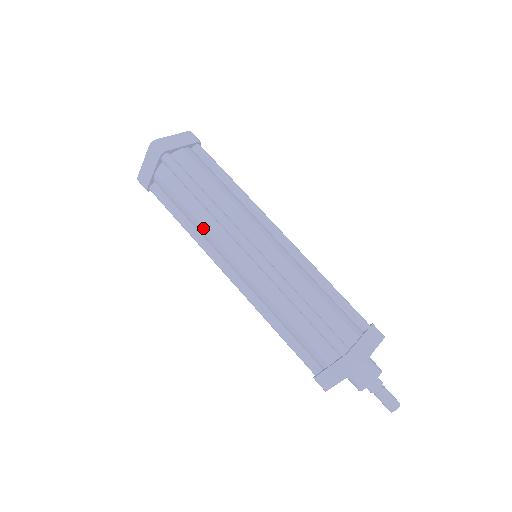
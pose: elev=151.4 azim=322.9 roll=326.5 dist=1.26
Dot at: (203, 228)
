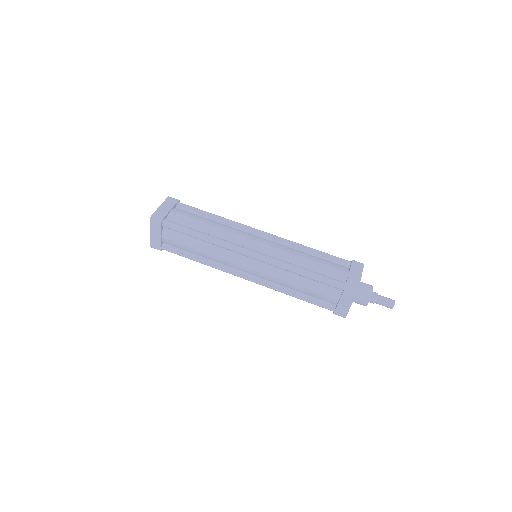
Dot at: (213, 256)
